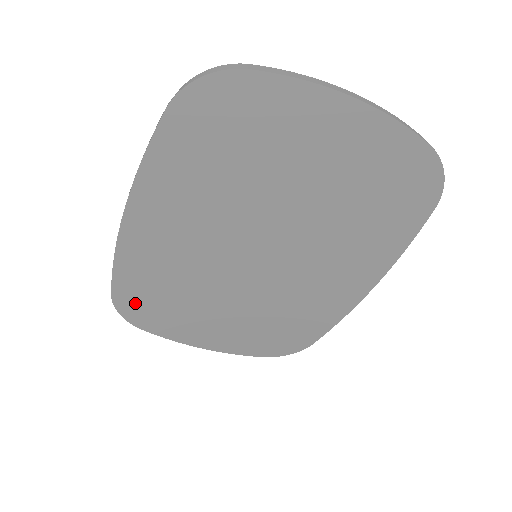
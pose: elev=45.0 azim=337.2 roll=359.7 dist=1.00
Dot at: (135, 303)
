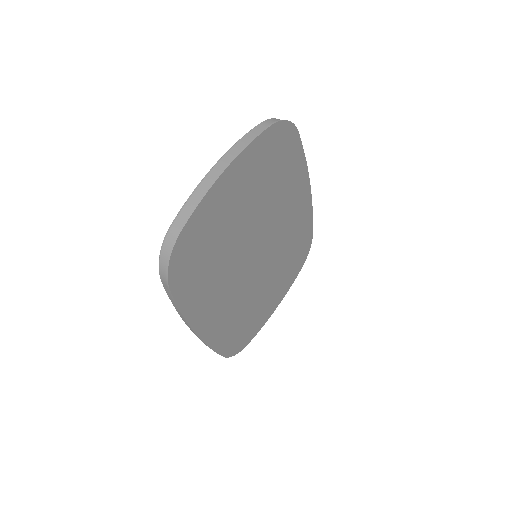
Dot at: (235, 343)
